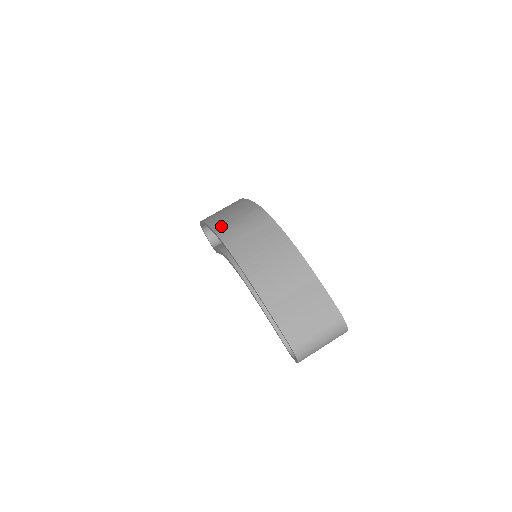
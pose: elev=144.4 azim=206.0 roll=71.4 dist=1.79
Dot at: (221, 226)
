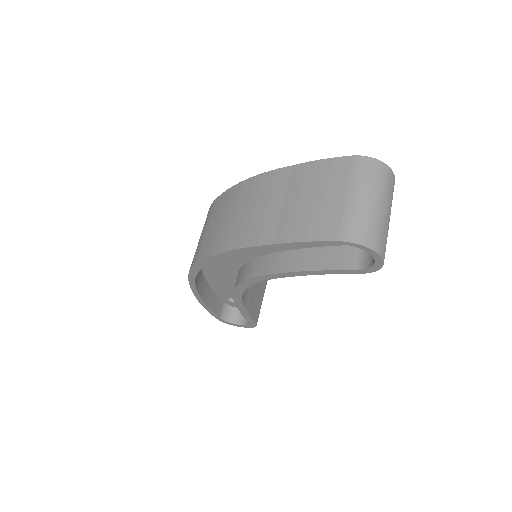
Dot at: occluded
